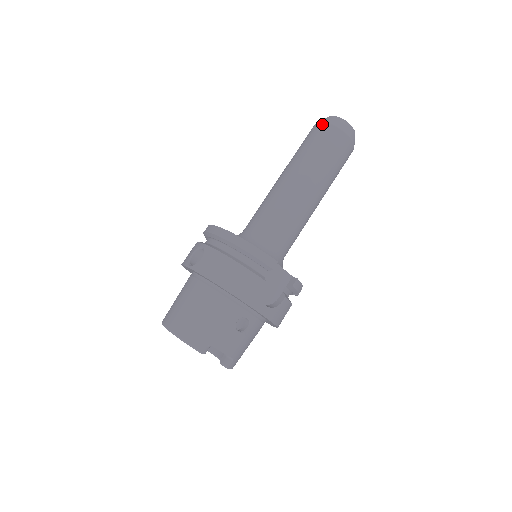
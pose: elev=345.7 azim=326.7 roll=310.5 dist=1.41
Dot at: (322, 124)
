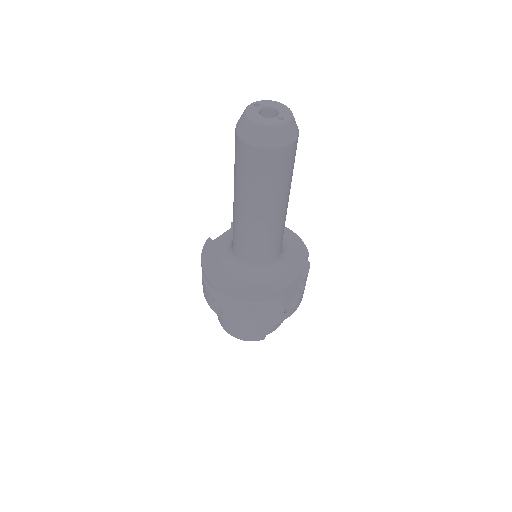
Dot at: (249, 148)
